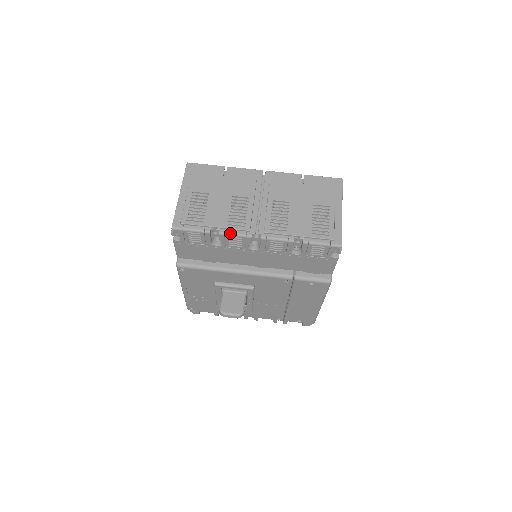
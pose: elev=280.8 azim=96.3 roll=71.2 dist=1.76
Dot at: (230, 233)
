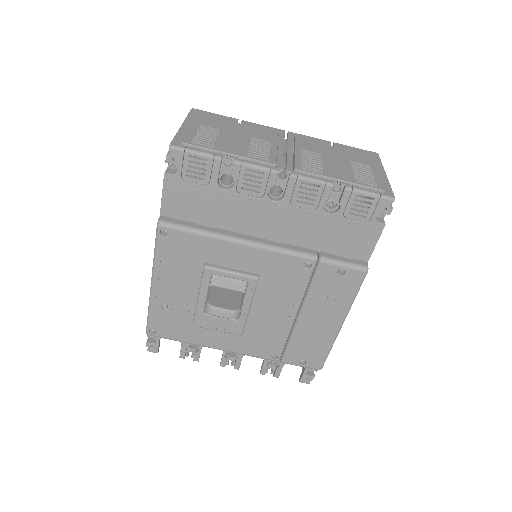
Dot at: (249, 163)
